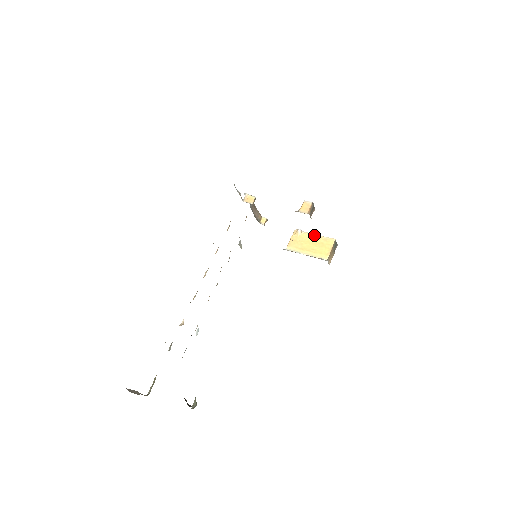
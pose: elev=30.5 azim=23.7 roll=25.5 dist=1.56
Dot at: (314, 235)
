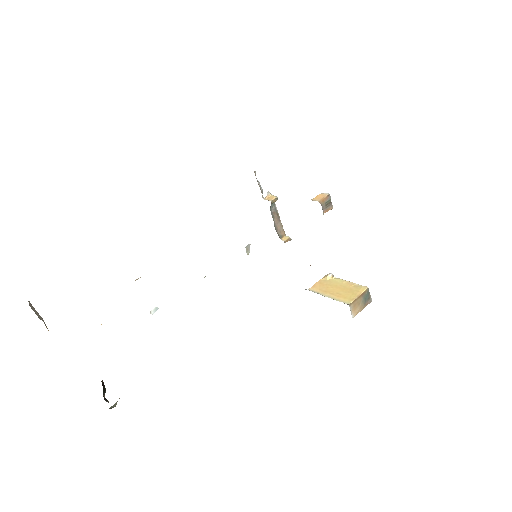
Dot at: (345, 281)
